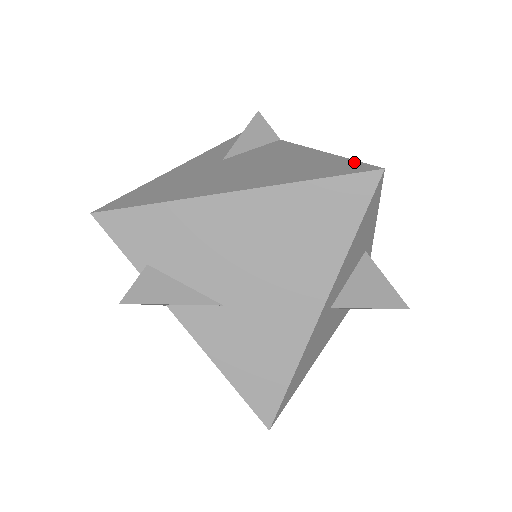
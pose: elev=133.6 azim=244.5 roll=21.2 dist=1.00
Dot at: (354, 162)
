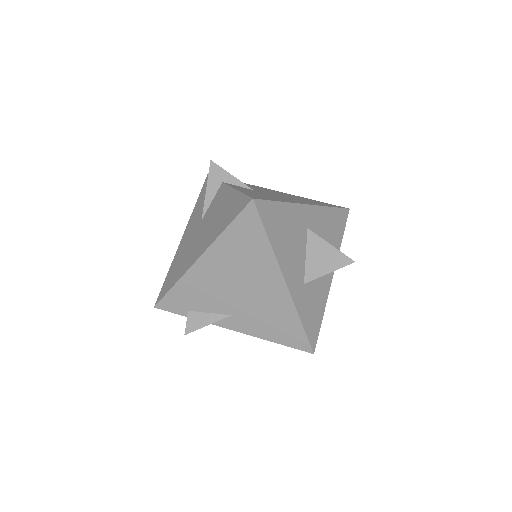
Dot at: occluded
